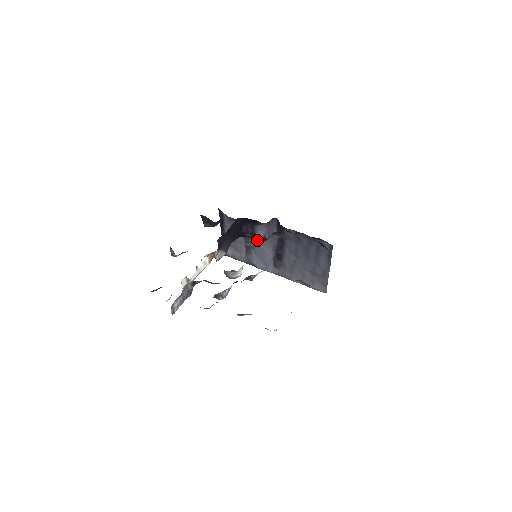
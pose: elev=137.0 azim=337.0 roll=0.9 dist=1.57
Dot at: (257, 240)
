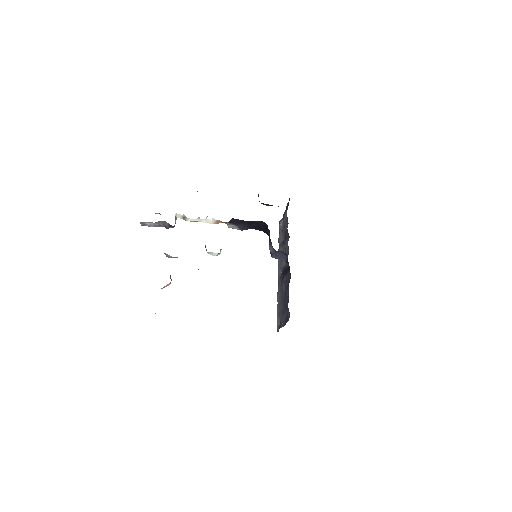
Dot at: (286, 246)
